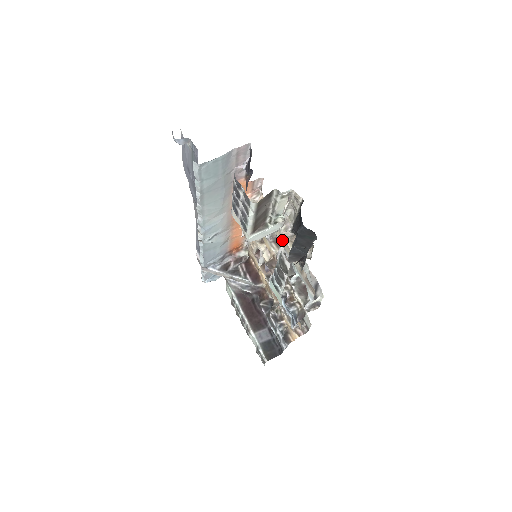
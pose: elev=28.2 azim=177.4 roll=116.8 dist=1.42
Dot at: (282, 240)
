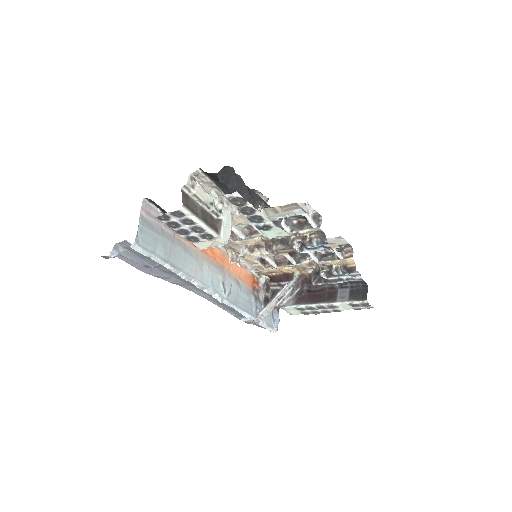
Dot at: (244, 219)
